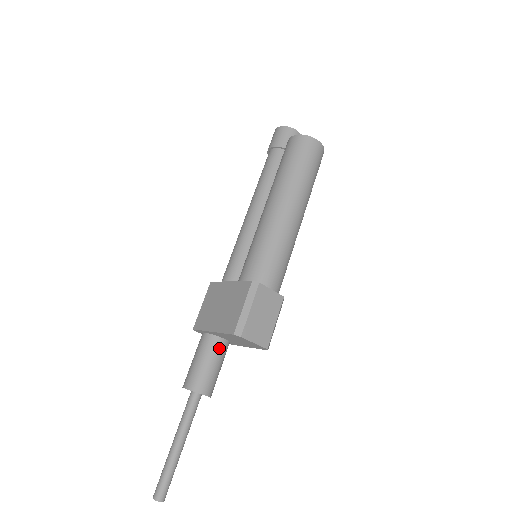
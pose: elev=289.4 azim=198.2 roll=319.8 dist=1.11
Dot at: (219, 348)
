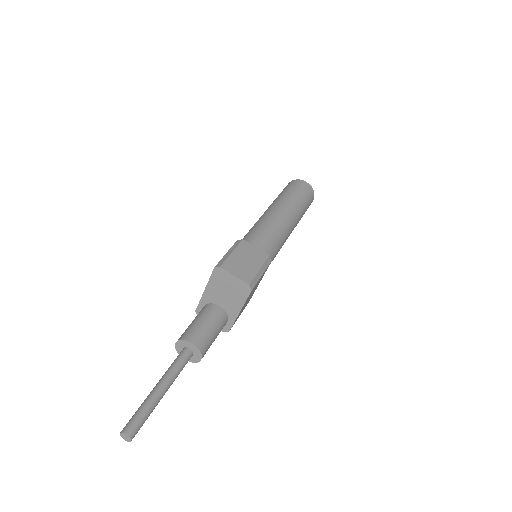
Dot at: (213, 311)
